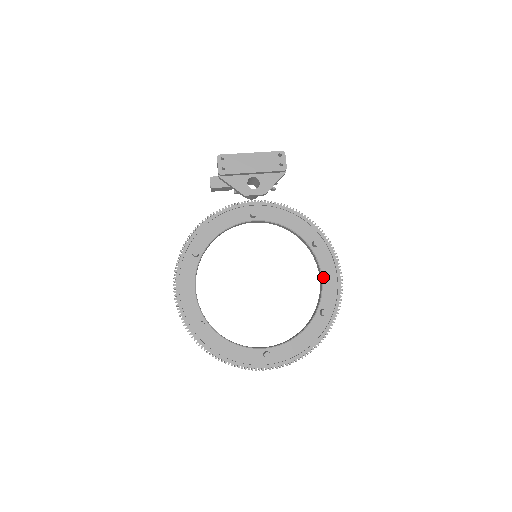
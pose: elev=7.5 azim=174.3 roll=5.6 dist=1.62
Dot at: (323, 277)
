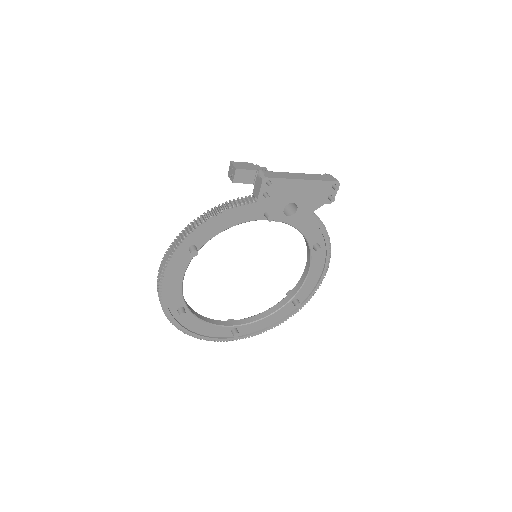
Dot at: (309, 274)
